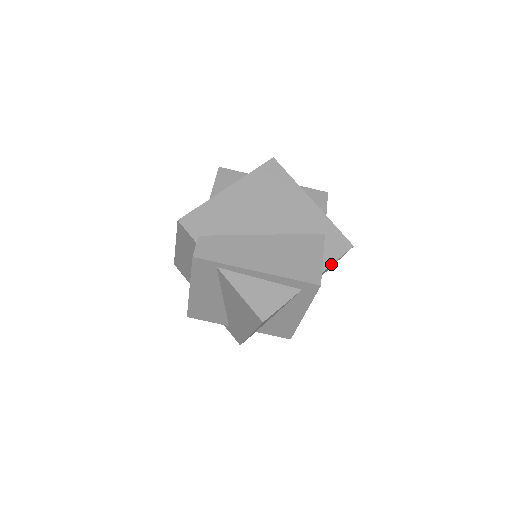
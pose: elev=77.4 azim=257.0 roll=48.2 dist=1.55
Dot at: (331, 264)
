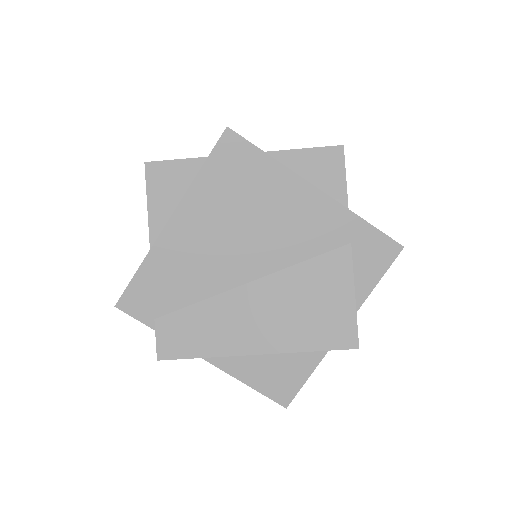
Dot at: (370, 291)
